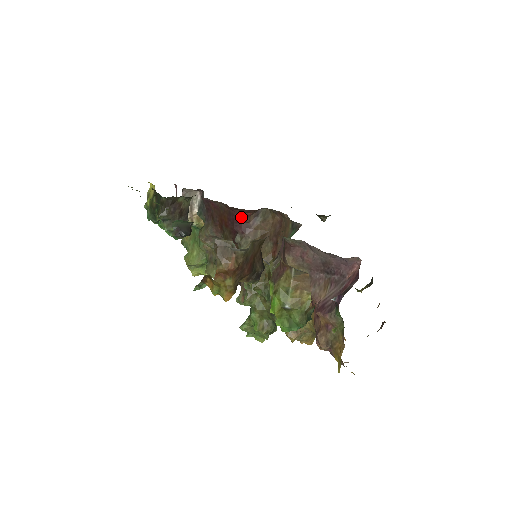
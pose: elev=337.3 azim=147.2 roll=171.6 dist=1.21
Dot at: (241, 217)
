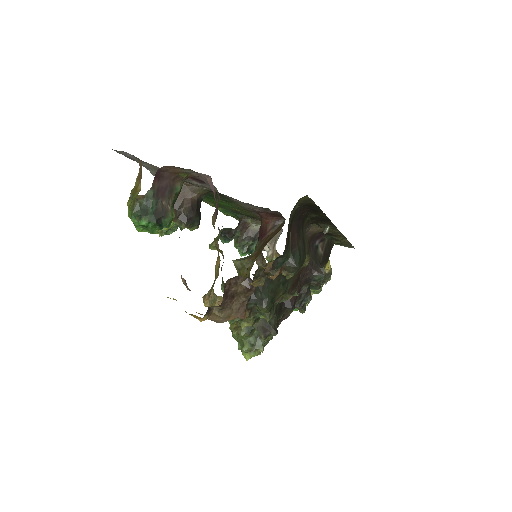
Dot at: (263, 224)
